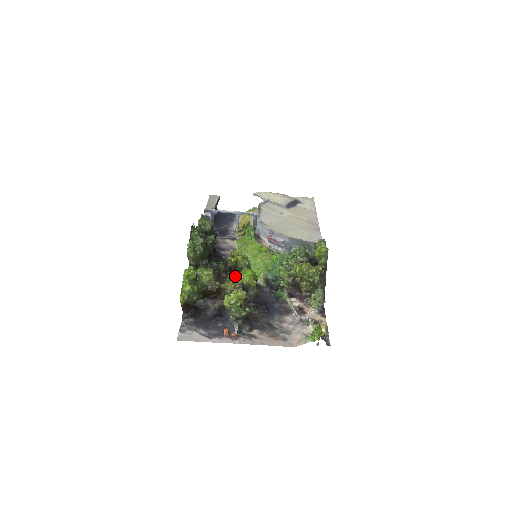
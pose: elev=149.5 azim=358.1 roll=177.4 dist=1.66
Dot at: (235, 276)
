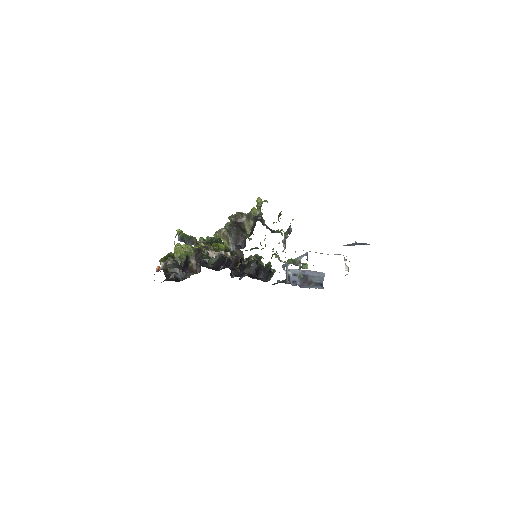
Dot at: occluded
